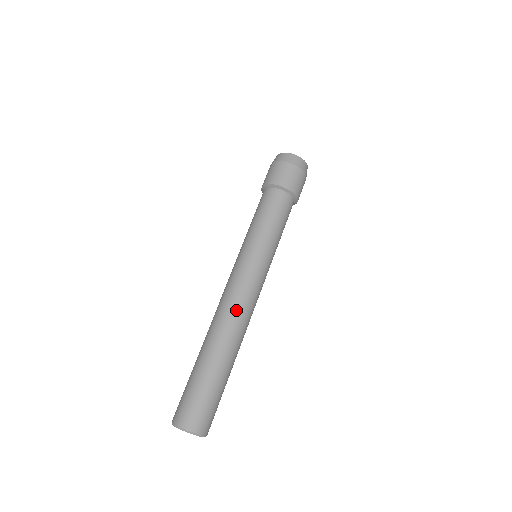
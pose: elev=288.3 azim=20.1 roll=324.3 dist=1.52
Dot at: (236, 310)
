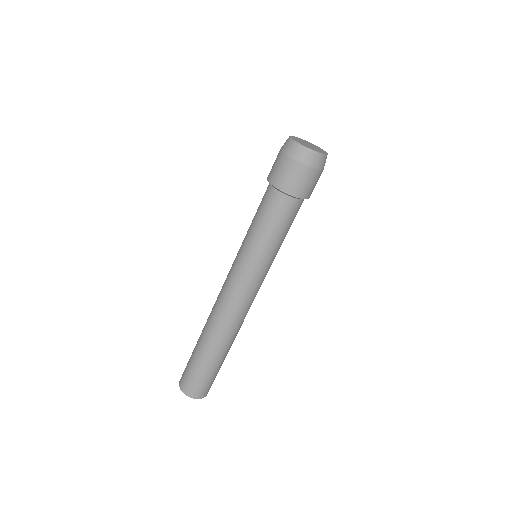
Dot at: (240, 318)
